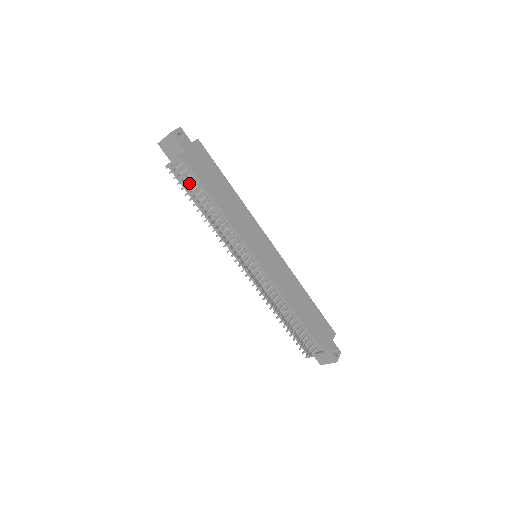
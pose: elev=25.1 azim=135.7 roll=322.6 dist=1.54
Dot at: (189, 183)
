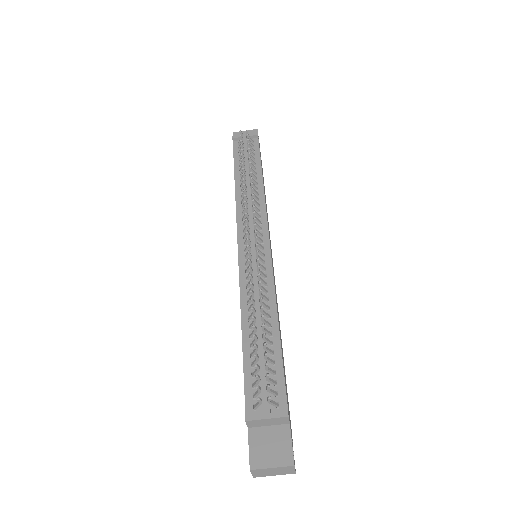
Dot at: (250, 149)
